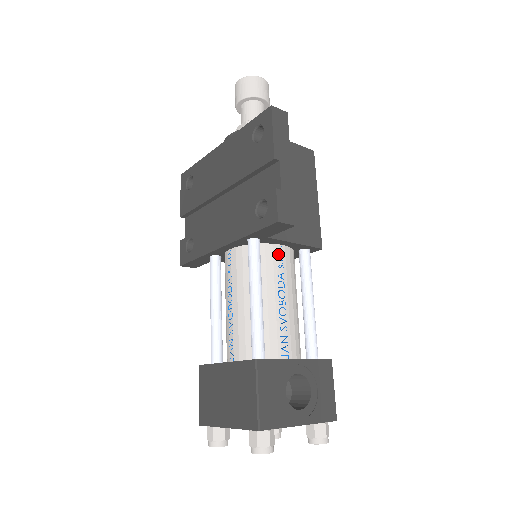
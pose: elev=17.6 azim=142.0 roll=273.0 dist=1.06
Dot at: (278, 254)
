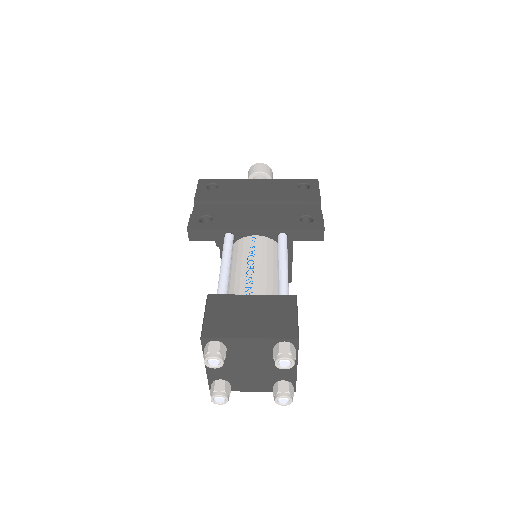
Dot at: occluded
